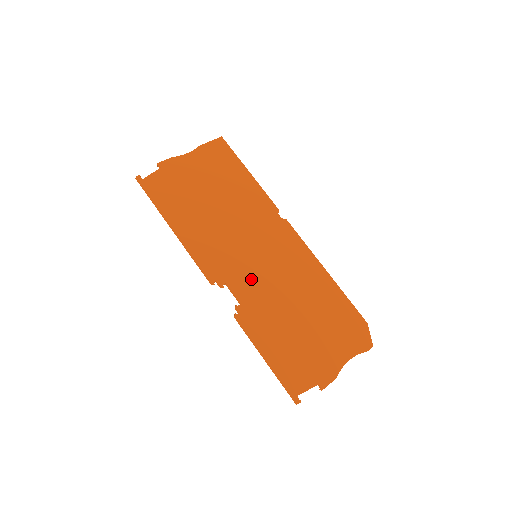
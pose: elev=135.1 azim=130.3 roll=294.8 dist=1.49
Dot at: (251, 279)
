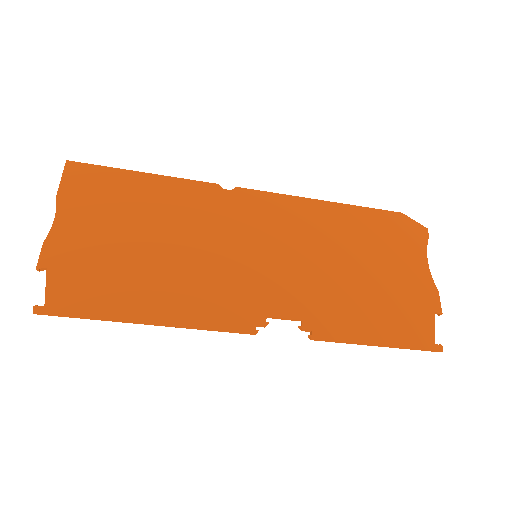
Dot at: (281, 285)
